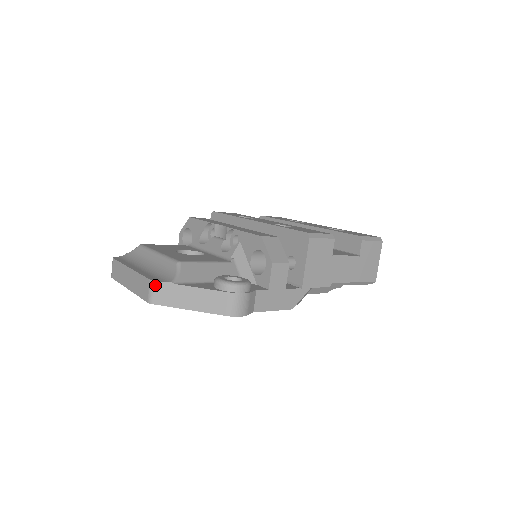
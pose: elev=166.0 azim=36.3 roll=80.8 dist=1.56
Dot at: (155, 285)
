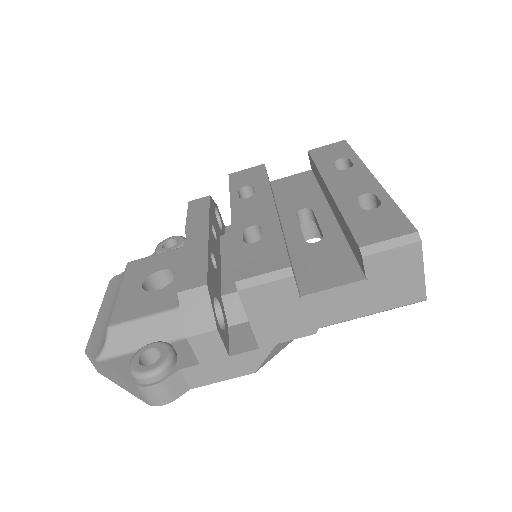
Dot at: (89, 358)
